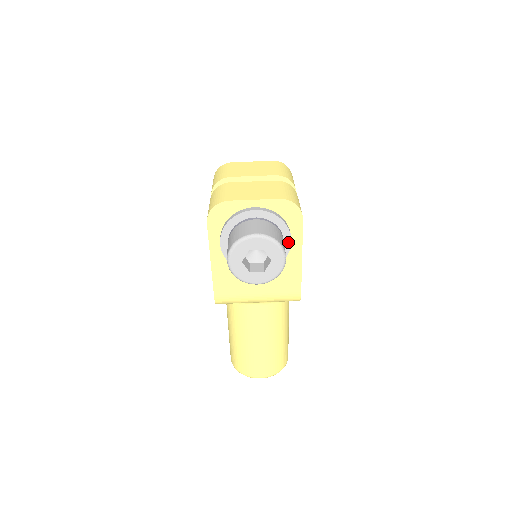
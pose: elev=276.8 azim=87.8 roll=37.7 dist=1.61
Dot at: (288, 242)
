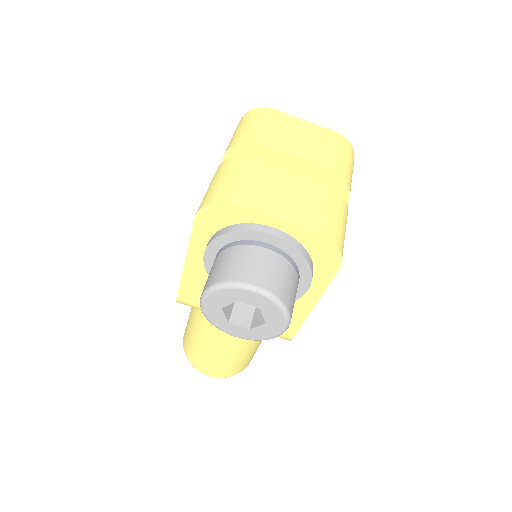
Dot at: (303, 288)
